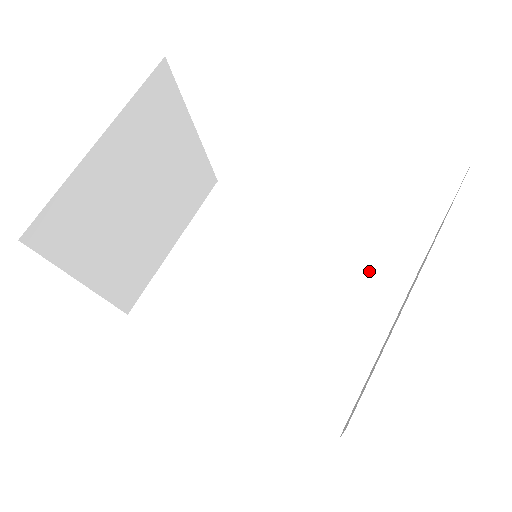
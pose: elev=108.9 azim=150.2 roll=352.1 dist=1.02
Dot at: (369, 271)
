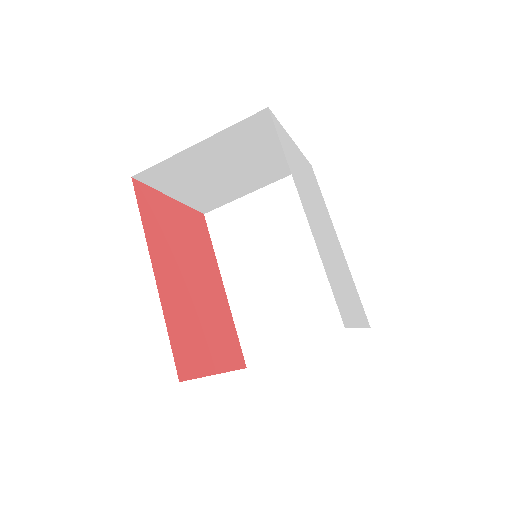
Dot at: occluded
